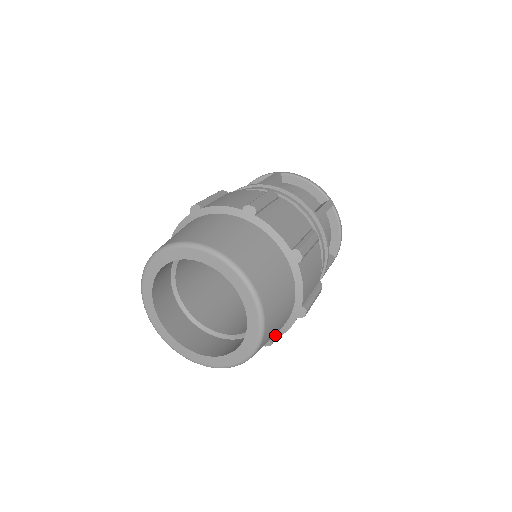
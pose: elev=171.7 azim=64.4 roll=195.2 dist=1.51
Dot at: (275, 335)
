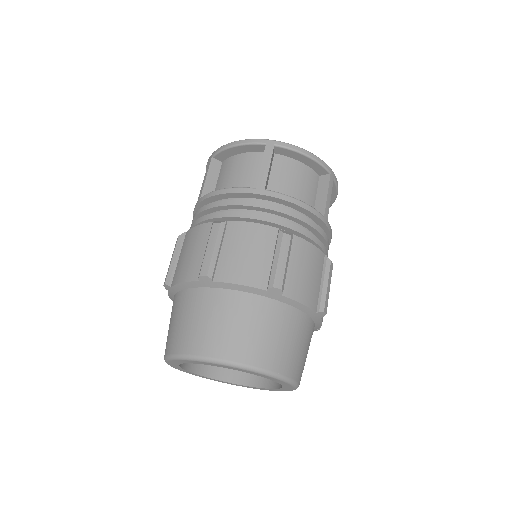
Dot at: occluded
